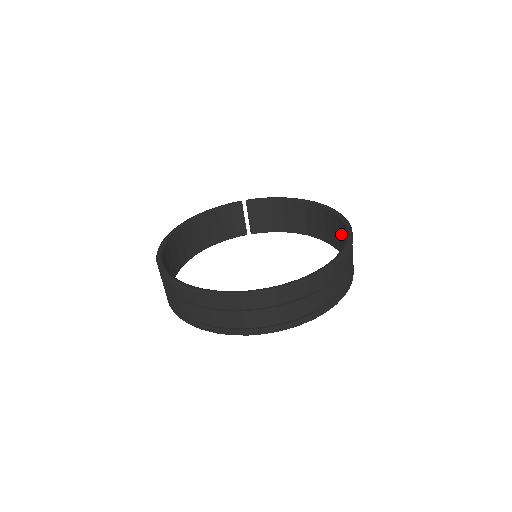
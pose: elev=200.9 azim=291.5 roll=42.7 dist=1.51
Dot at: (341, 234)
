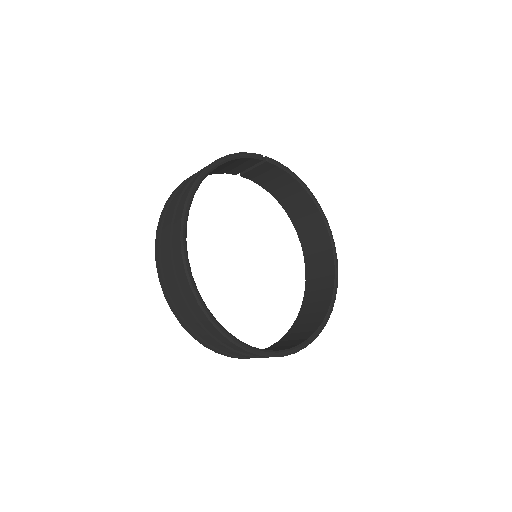
Dot at: (322, 258)
